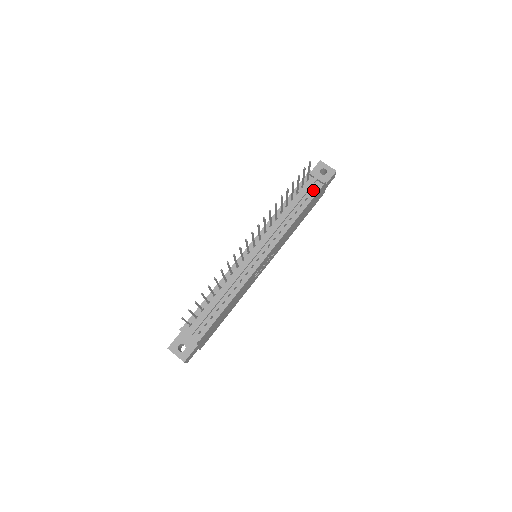
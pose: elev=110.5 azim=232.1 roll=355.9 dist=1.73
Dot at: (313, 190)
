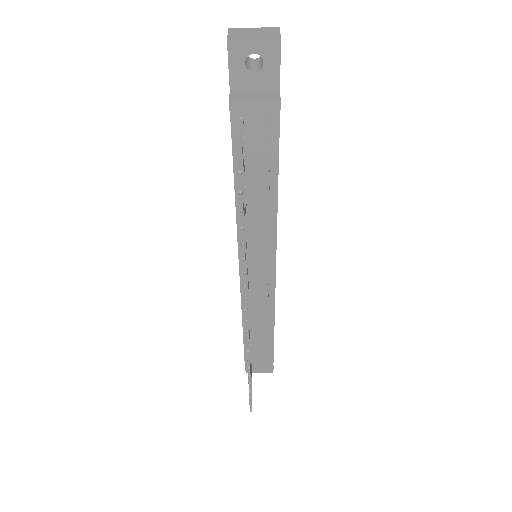
Dot at: (267, 132)
